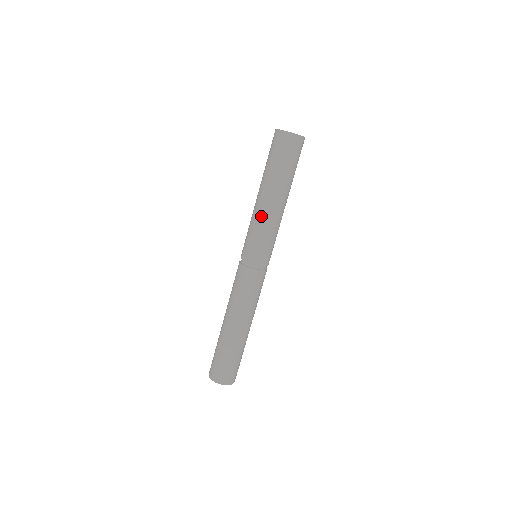
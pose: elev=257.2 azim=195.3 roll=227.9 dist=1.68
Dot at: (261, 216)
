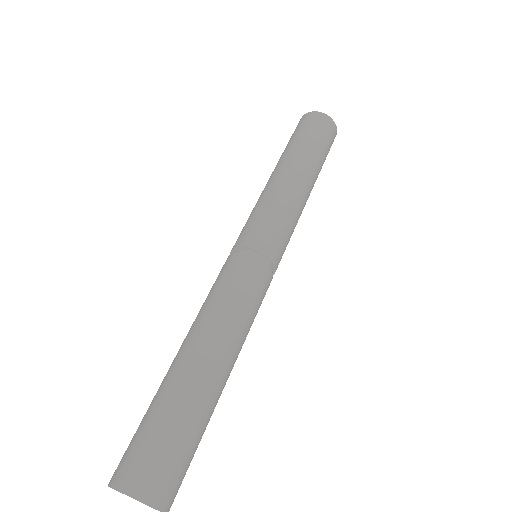
Dot at: (261, 194)
